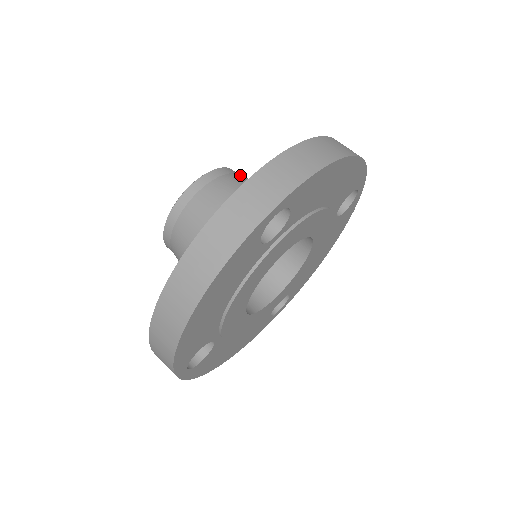
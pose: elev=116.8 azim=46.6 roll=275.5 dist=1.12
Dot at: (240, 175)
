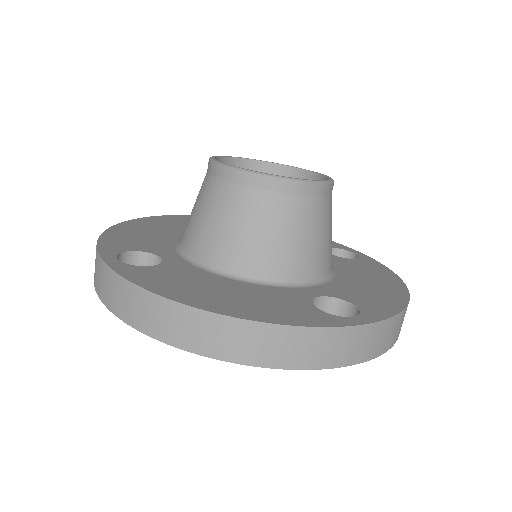
Dot at: (273, 197)
